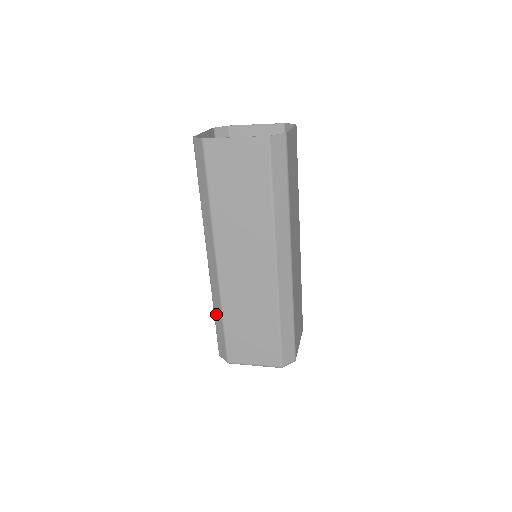
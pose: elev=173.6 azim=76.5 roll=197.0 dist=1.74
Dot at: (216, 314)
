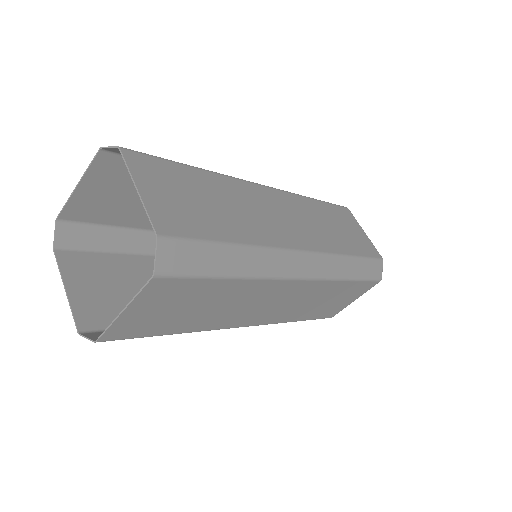
Dot at: occluded
